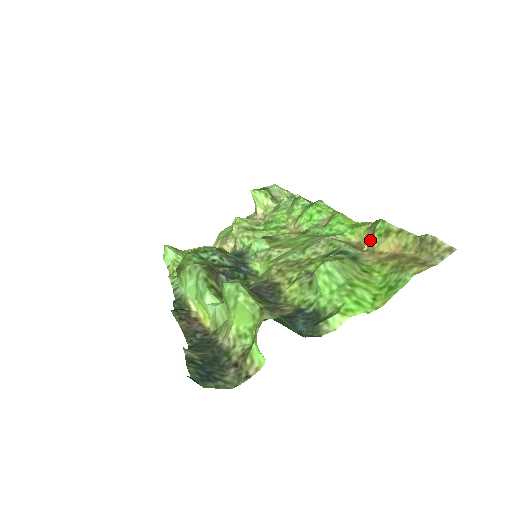
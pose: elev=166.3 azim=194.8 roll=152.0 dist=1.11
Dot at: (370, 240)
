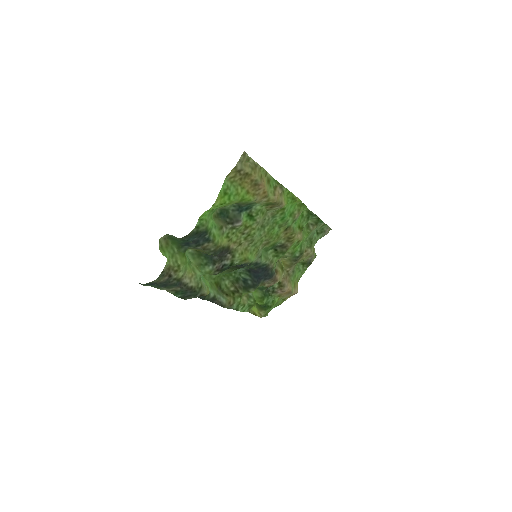
Dot at: (276, 195)
